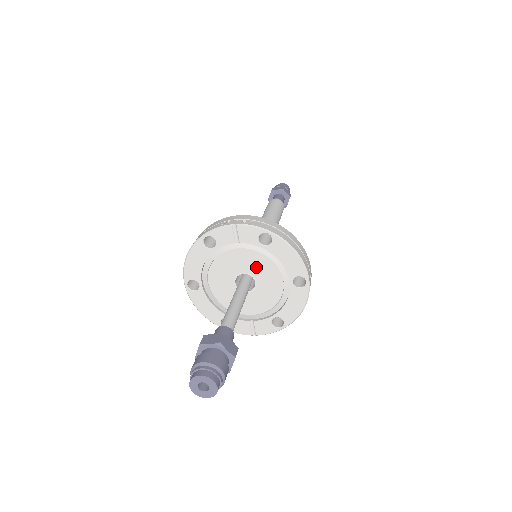
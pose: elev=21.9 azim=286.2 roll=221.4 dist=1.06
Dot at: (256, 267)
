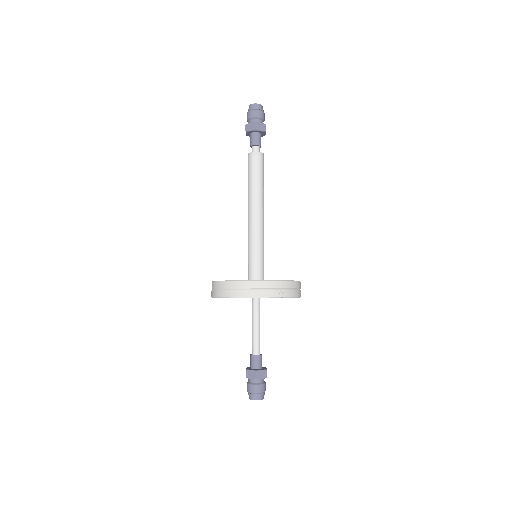
Dot at: occluded
